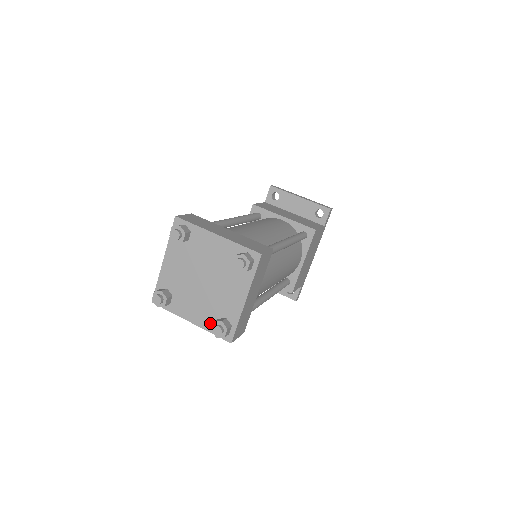
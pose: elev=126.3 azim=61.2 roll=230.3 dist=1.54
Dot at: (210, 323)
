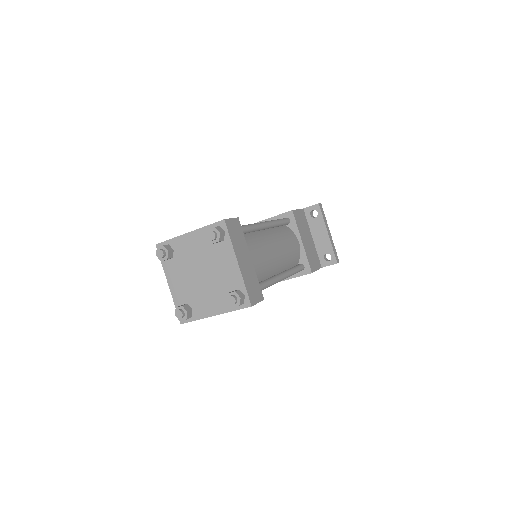
Dot at: (180, 300)
